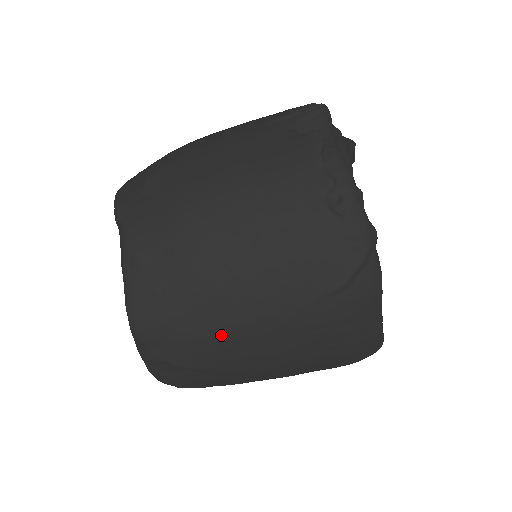
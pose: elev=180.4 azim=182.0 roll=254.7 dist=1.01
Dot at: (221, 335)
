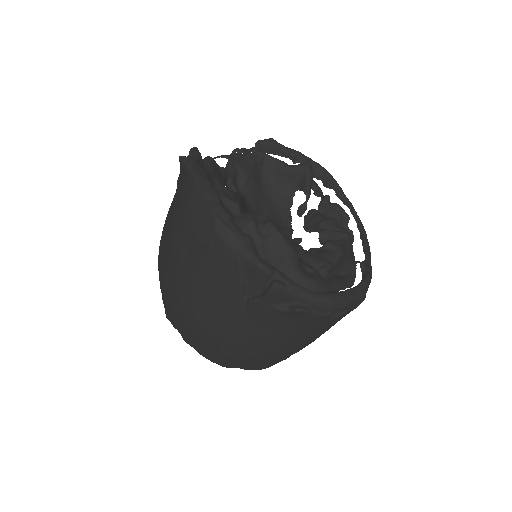
Dot at: occluded
